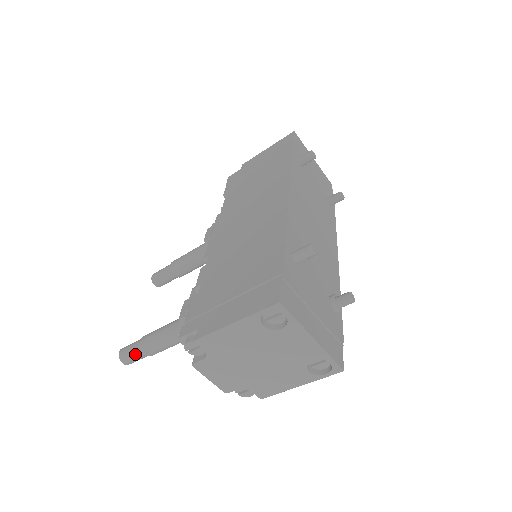
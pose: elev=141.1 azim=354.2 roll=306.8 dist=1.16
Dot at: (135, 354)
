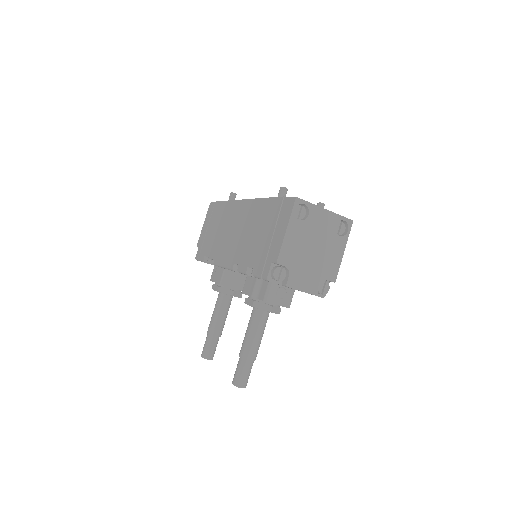
Dot at: (244, 369)
